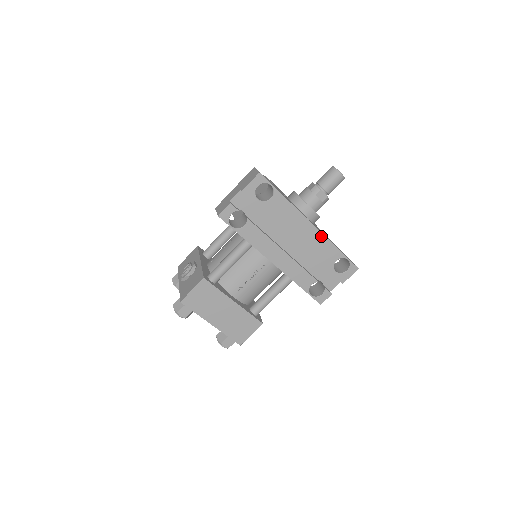
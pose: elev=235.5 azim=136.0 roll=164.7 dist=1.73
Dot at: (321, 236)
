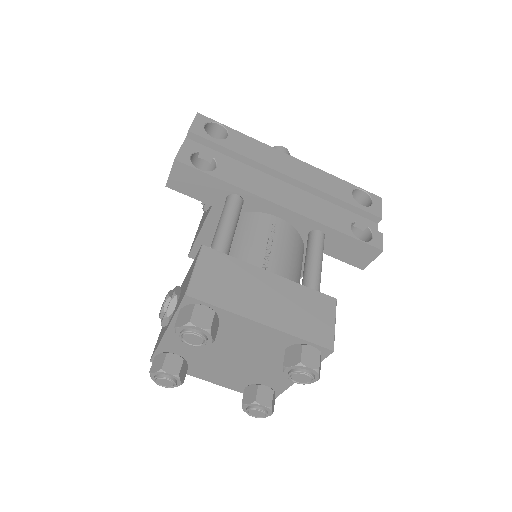
Dot at: (313, 169)
